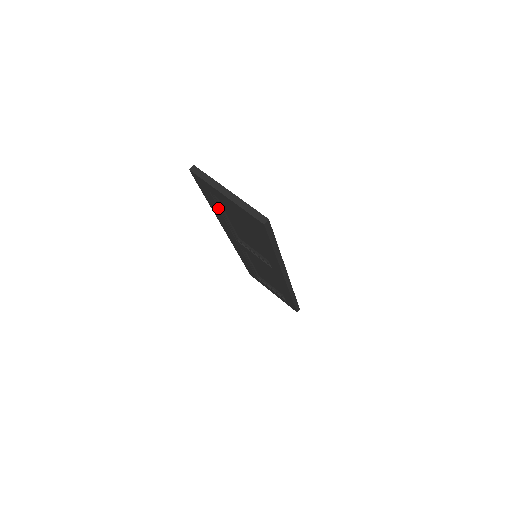
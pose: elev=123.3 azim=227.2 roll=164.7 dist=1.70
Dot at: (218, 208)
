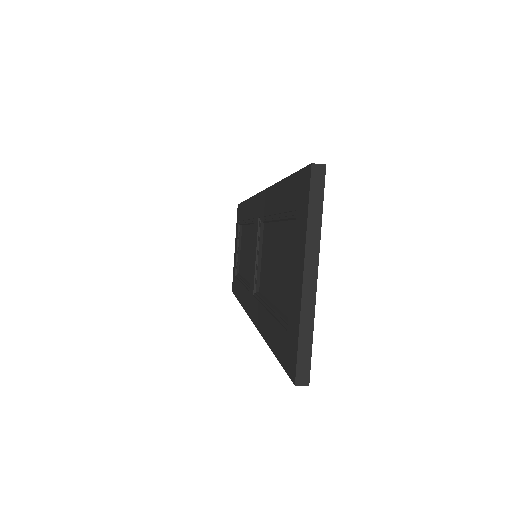
Dot at: (281, 211)
